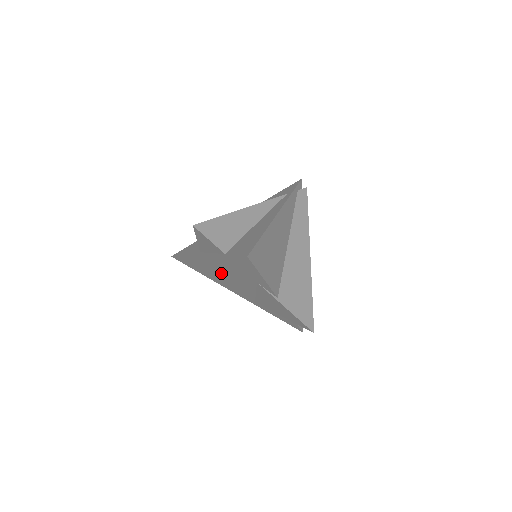
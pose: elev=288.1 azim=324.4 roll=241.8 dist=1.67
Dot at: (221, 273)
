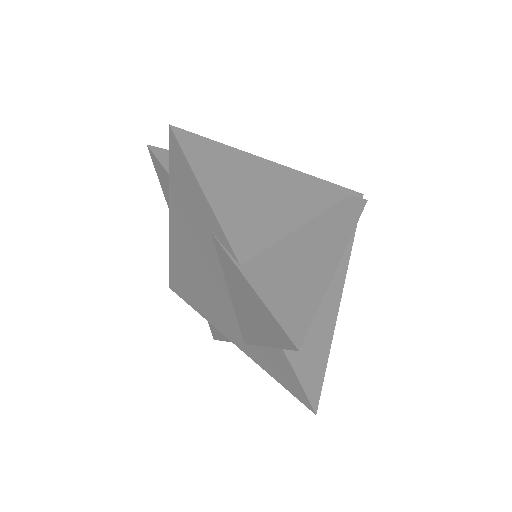
Dot at: (194, 266)
